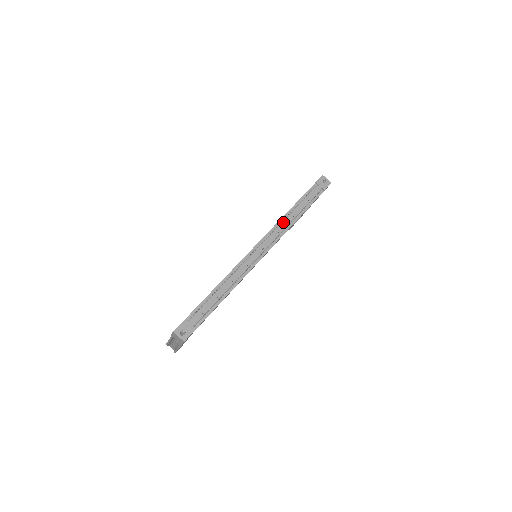
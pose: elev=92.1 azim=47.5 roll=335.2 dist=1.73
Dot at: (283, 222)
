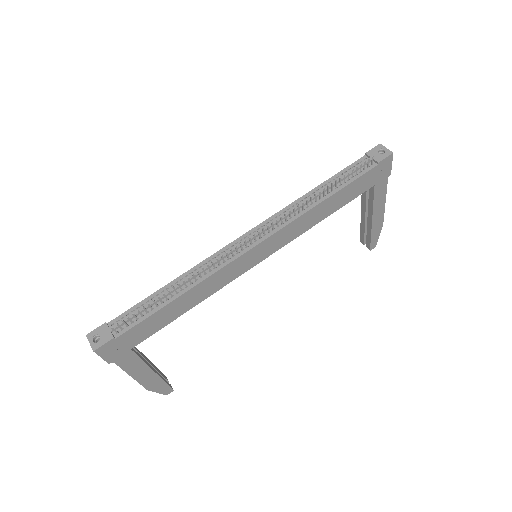
Dot at: (296, 205)
